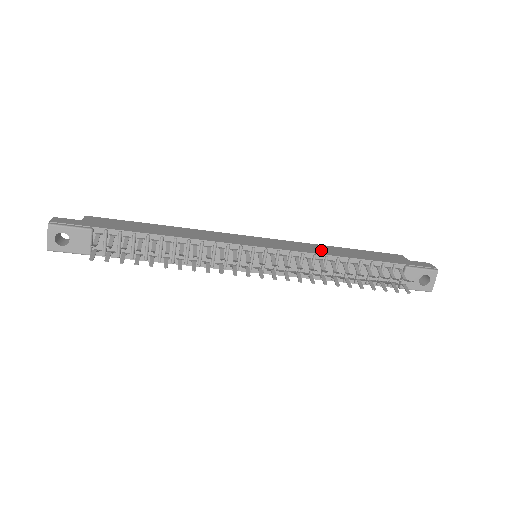
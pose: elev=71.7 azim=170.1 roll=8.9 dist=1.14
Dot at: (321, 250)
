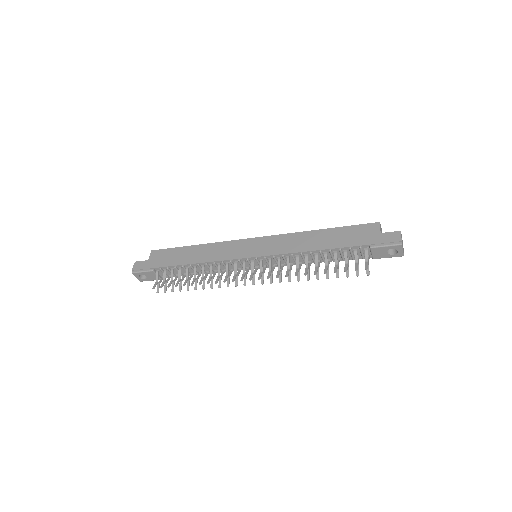
Dot at: (300, 244)
